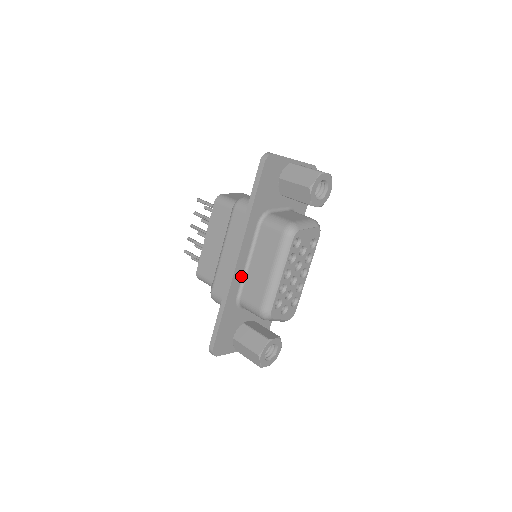
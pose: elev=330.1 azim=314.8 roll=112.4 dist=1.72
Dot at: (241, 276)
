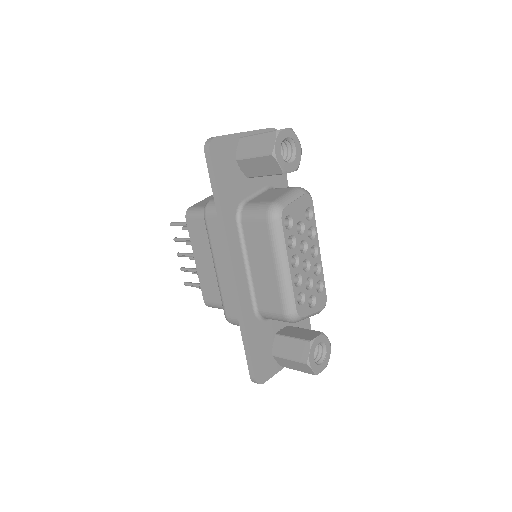
Dot at: (247, 287)
